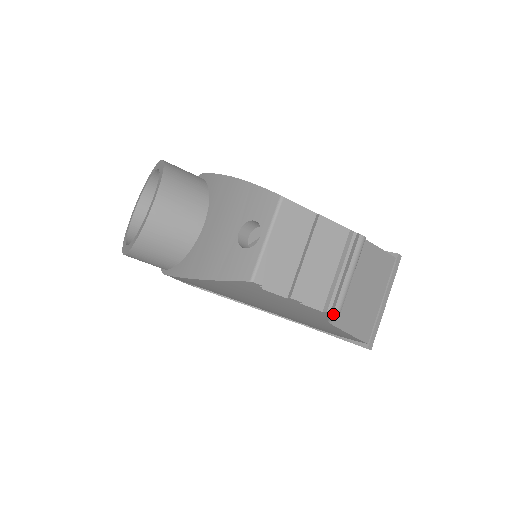
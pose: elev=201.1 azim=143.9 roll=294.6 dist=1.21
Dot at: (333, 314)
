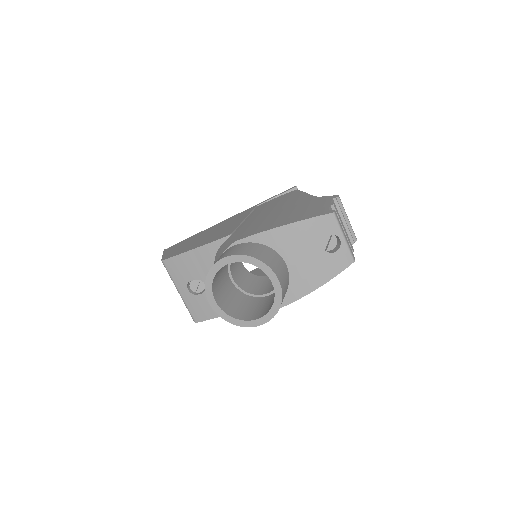
Dot at: (354, 241)
